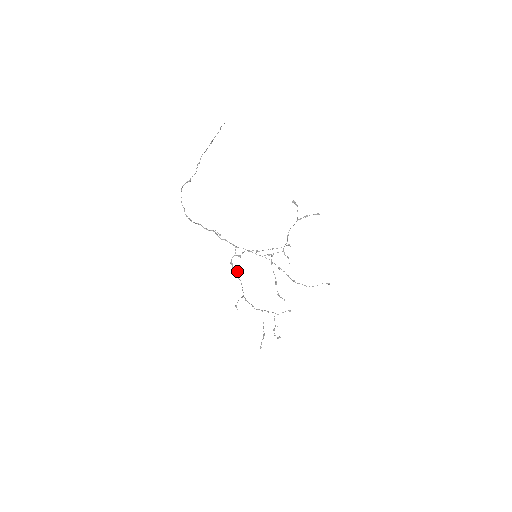
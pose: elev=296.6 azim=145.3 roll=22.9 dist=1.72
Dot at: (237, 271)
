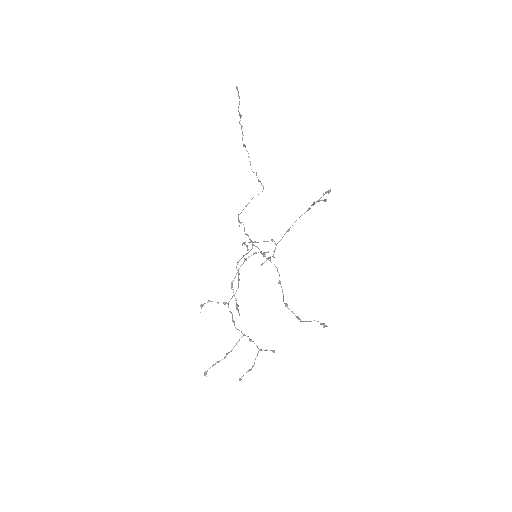
Dot at: (238, 272)
